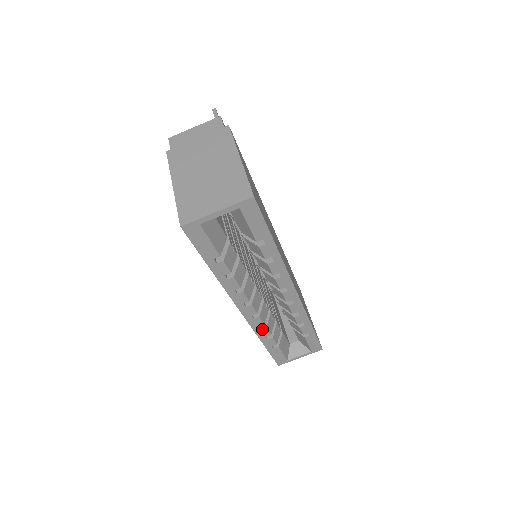
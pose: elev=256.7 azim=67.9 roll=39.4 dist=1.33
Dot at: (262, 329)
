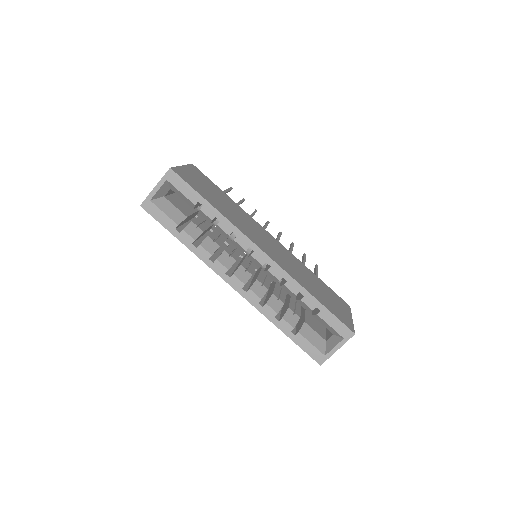
Dot at: (263, 306)
